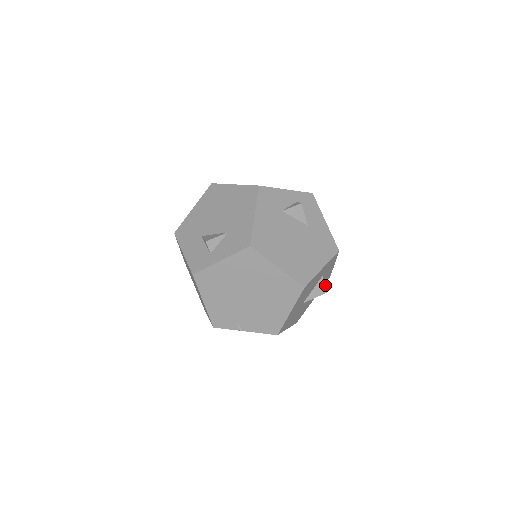
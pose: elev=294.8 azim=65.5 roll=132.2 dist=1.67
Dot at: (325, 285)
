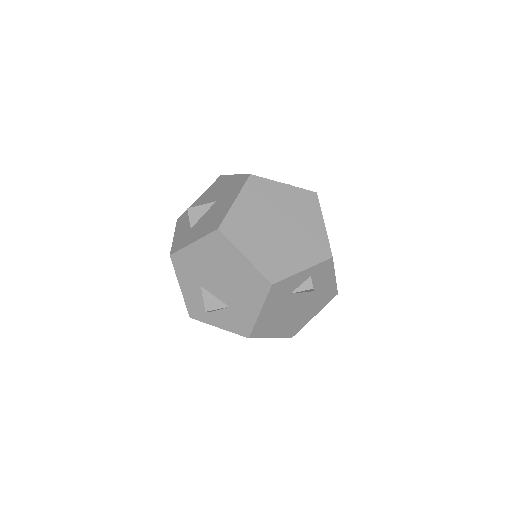
Dot at: occluded
